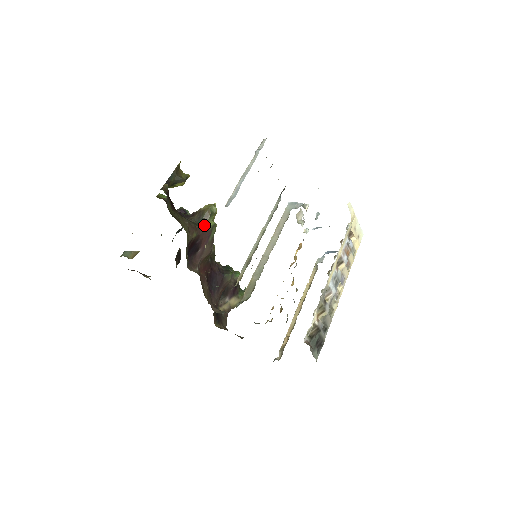
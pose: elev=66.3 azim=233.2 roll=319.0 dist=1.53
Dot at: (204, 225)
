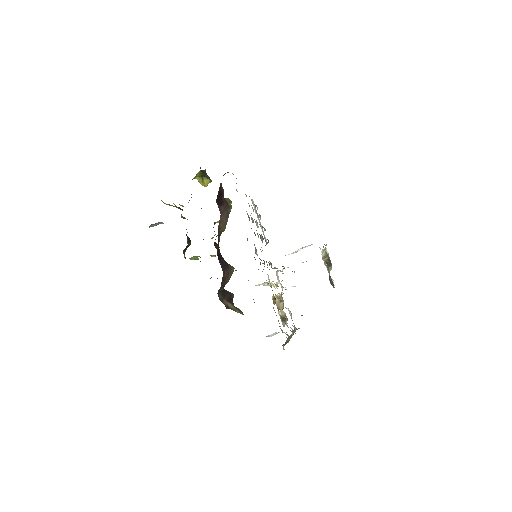
Dot at: occluded
